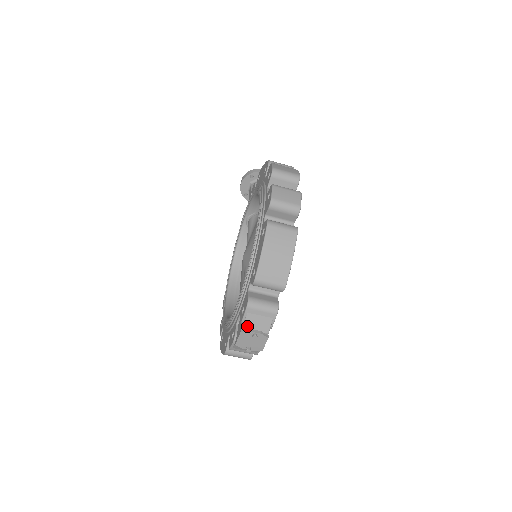
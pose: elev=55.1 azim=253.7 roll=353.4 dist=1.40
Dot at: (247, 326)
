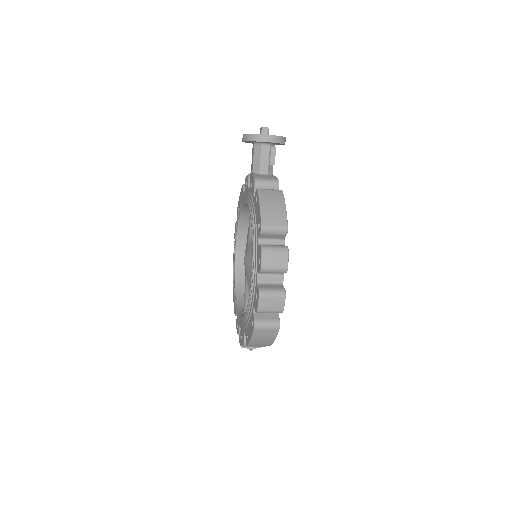
Dot at: occluded
